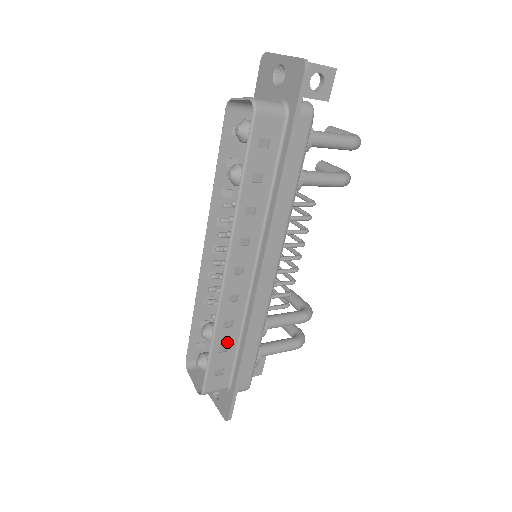
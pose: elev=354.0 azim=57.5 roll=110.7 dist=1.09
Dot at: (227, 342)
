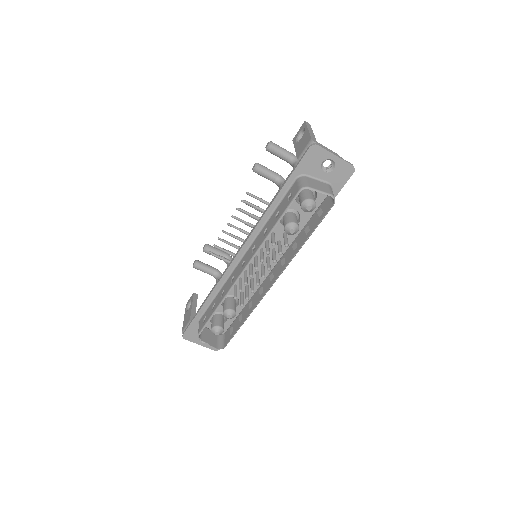
Dot at: occluded
